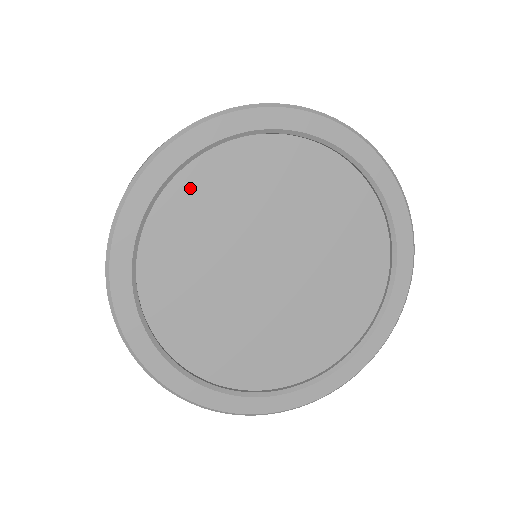
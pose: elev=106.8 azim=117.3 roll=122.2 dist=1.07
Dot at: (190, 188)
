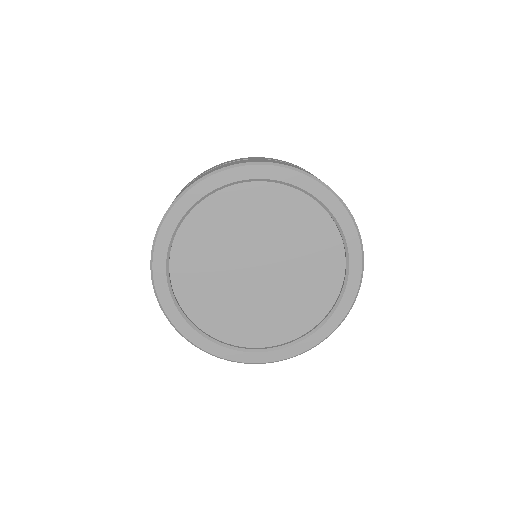
Dot at: (214, 207)
